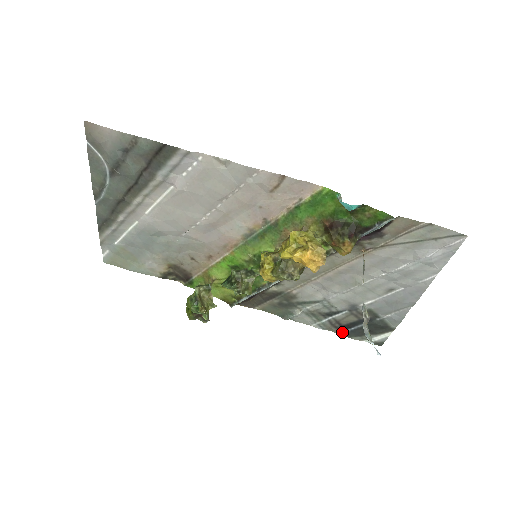
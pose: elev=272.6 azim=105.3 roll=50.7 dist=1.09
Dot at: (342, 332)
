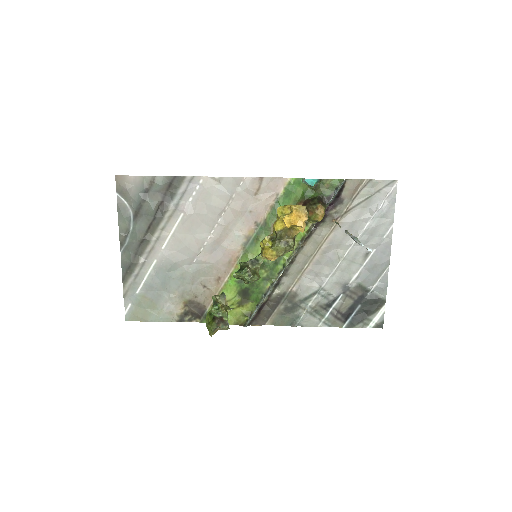
Dot at: (346, 324)
